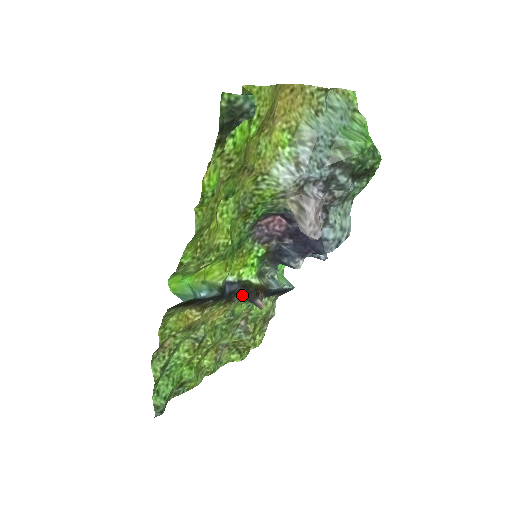
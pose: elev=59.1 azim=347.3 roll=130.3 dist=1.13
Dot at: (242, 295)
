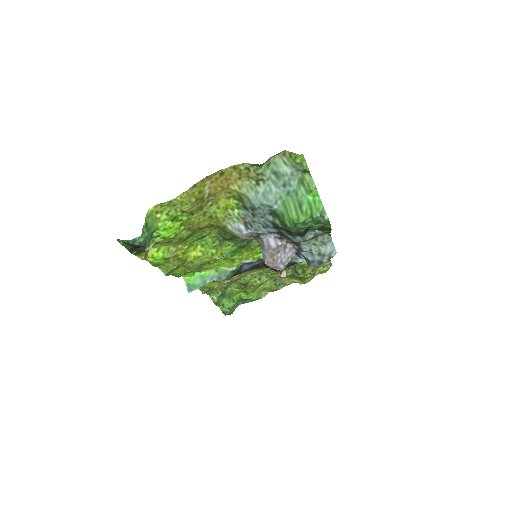
Dot at: (266, 267)
